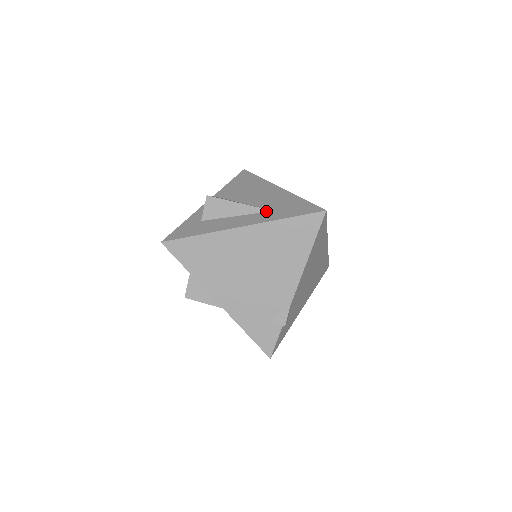
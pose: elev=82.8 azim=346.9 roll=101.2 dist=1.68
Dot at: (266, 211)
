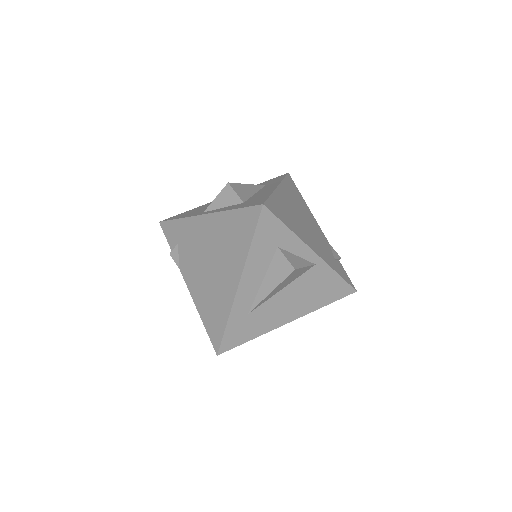
Dot at: (263, 186)
